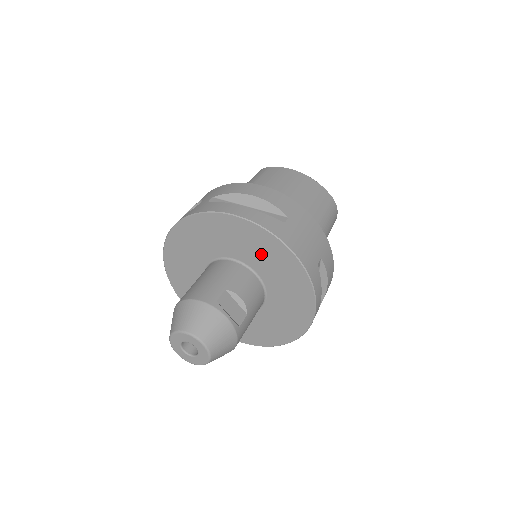
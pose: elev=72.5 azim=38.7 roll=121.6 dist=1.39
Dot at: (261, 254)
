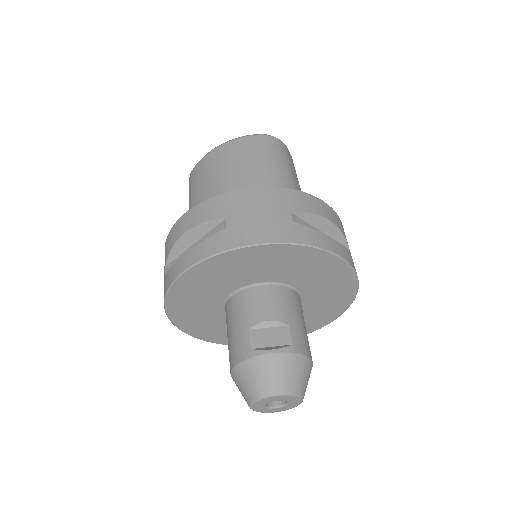
Dot at: (242, 270)
